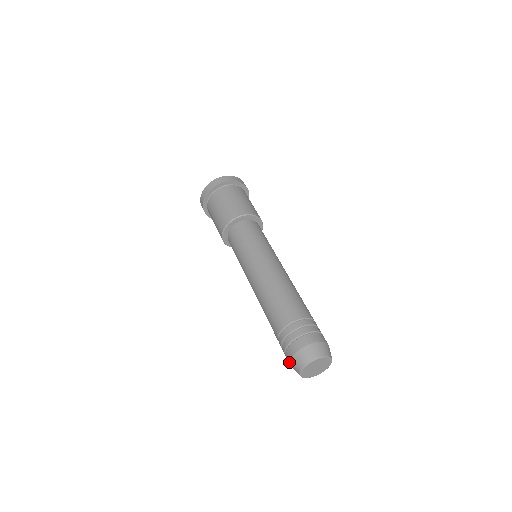
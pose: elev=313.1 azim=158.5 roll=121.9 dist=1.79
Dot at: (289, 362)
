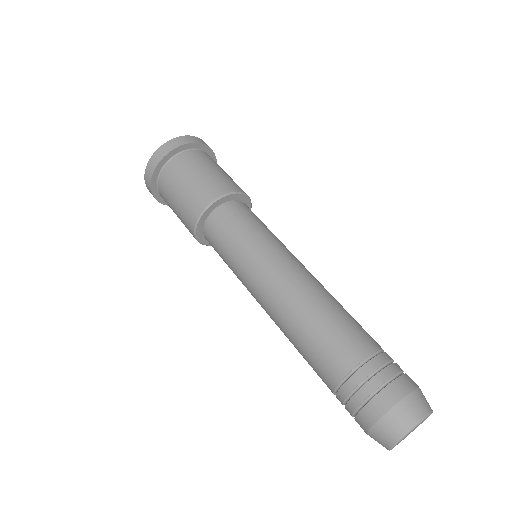
Dot at: (374, 422)
